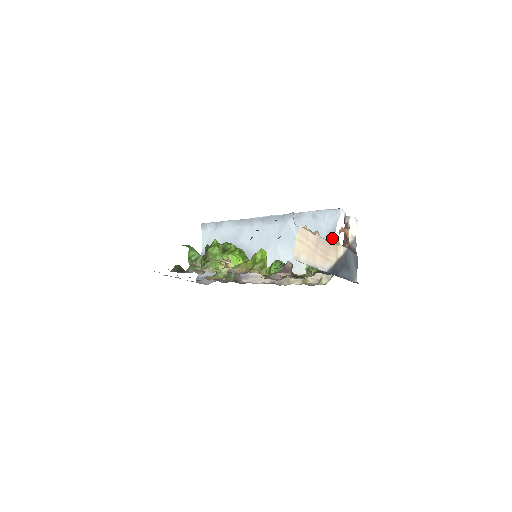
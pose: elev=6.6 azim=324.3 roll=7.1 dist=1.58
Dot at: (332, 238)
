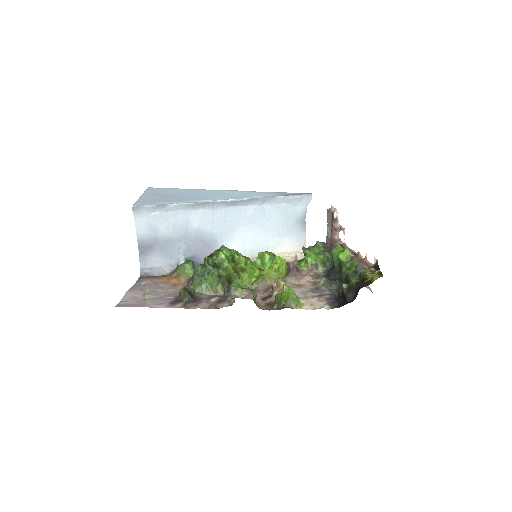
Dot at: (303, 220)
